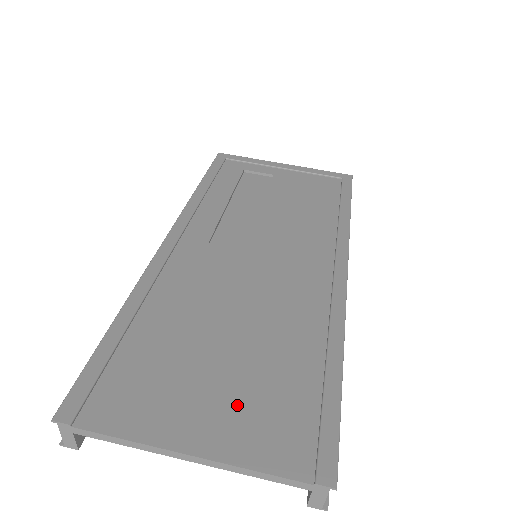
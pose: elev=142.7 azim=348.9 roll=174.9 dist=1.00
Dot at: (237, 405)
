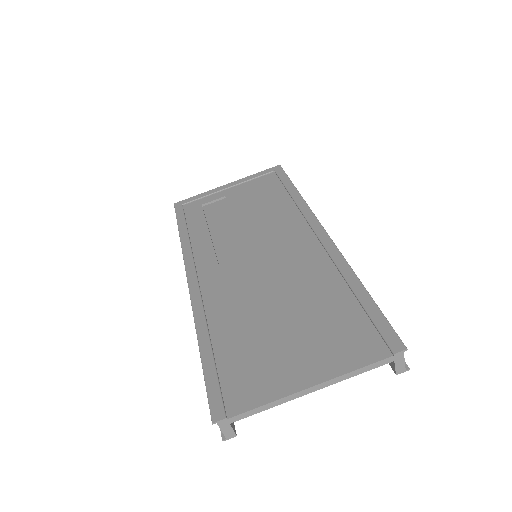
Dot at: (317, 345)
